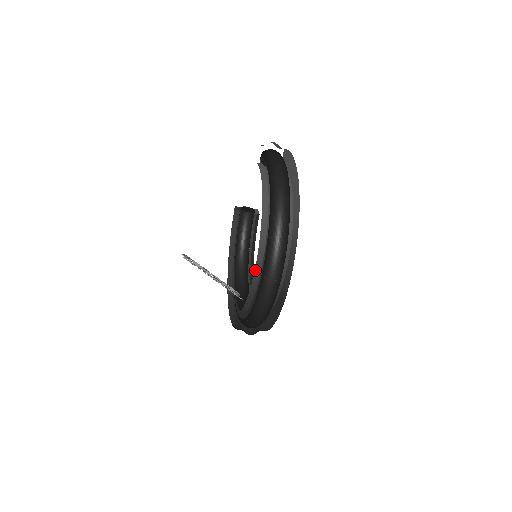
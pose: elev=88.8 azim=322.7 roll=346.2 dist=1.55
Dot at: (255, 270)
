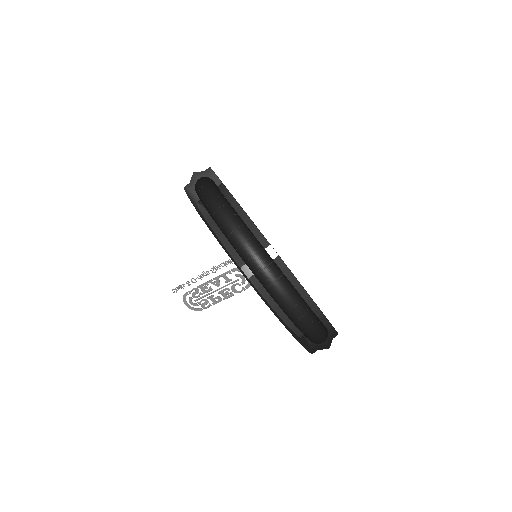
Dot at: (200, 210)
